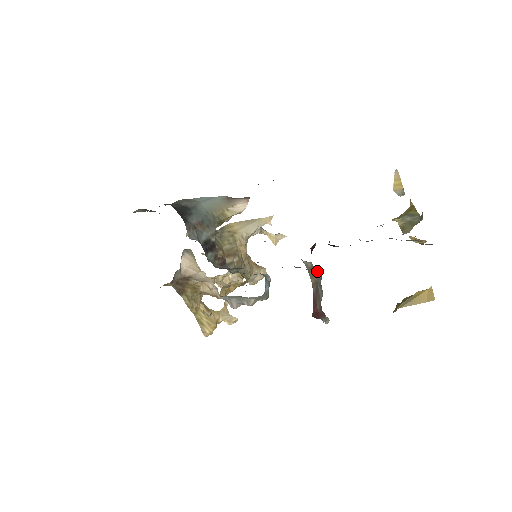
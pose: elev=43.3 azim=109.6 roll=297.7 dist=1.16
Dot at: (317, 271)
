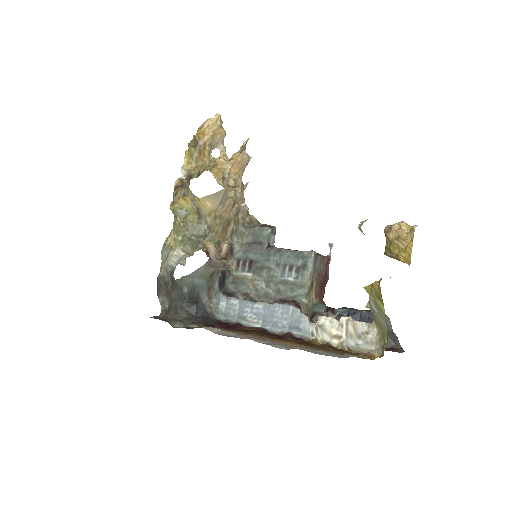
Dot at: (313, 271)
